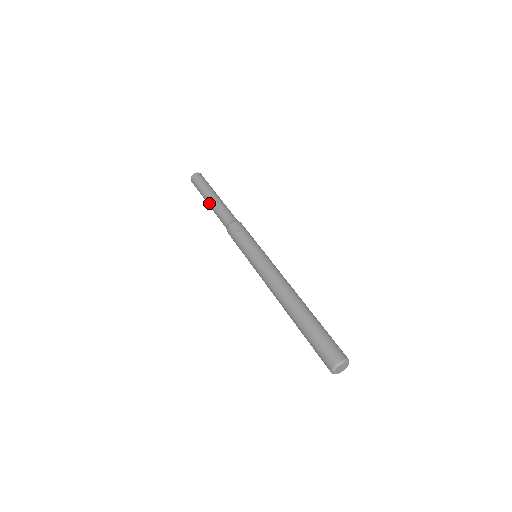
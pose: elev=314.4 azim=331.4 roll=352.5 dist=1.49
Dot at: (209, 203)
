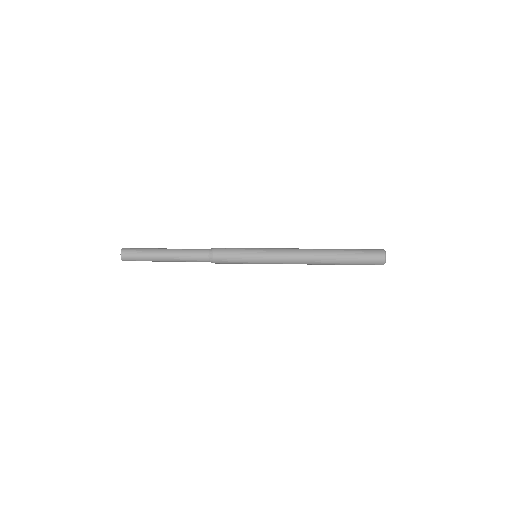
Dot at: (169, 253)
